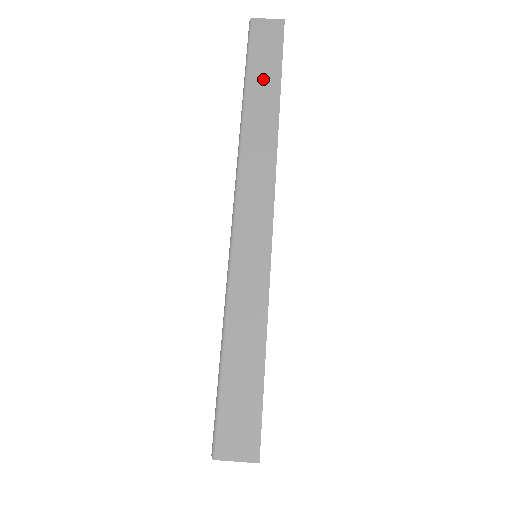
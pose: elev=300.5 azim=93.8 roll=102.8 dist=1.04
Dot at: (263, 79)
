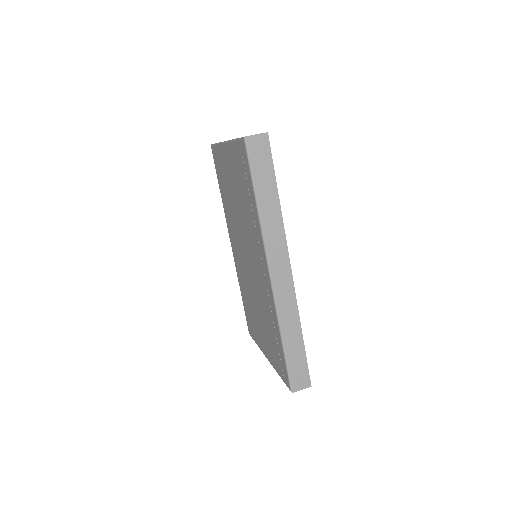
Dot at: (265, 186)
